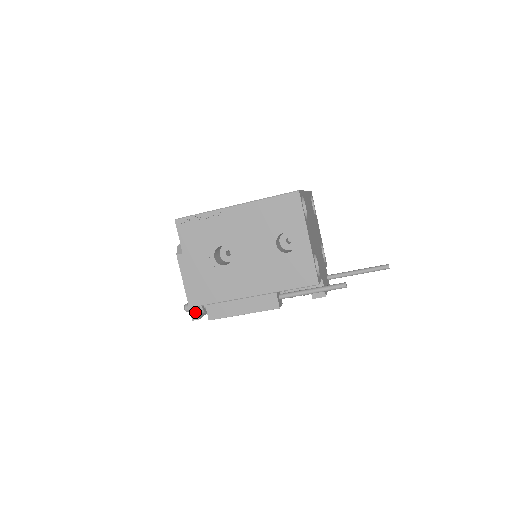
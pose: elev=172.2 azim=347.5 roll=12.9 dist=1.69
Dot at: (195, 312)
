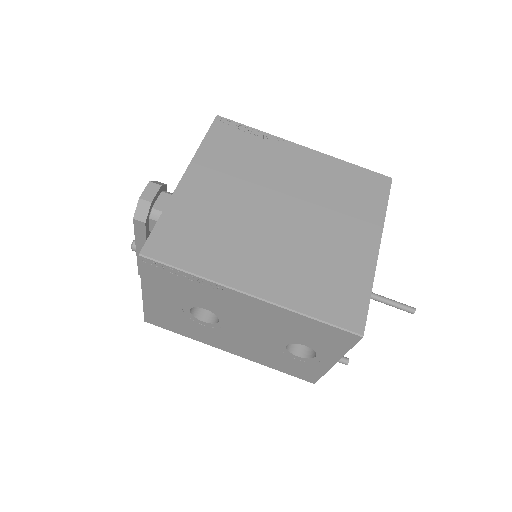
Dot at: occluded
